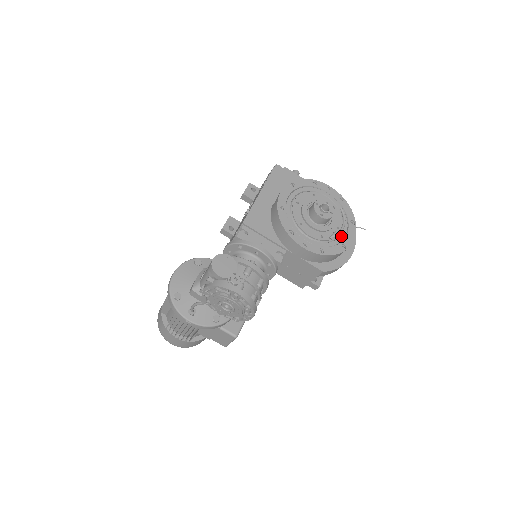
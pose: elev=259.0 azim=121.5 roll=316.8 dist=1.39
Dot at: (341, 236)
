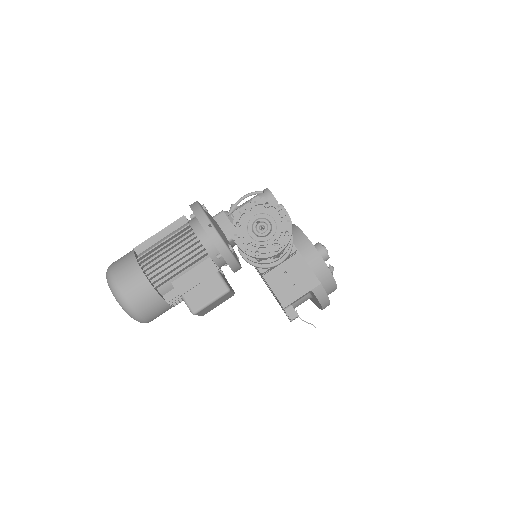
Dot at: occluded
